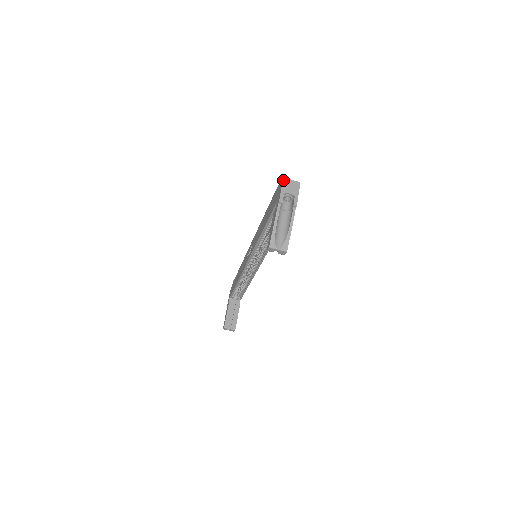
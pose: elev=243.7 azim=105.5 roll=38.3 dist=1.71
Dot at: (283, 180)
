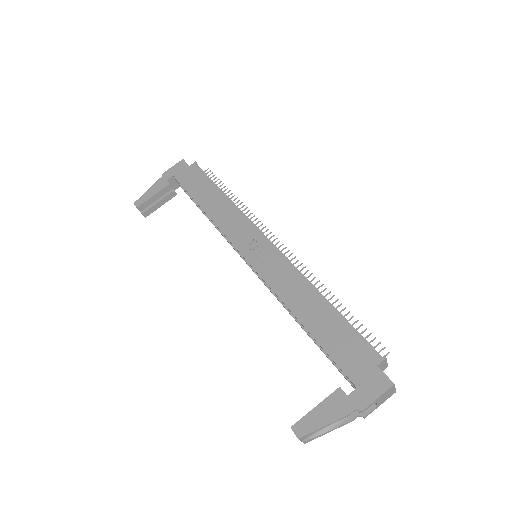
Dot at: (391, 387)
